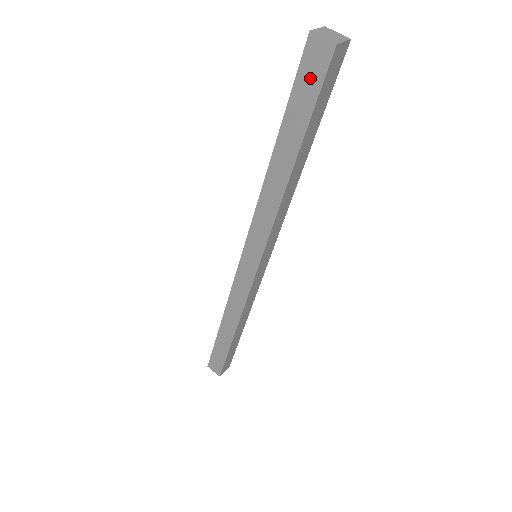
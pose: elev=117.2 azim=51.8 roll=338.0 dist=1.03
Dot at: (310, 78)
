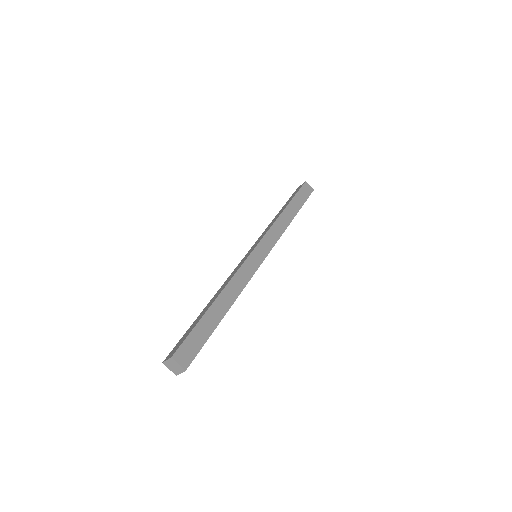
Dot at: occluded
